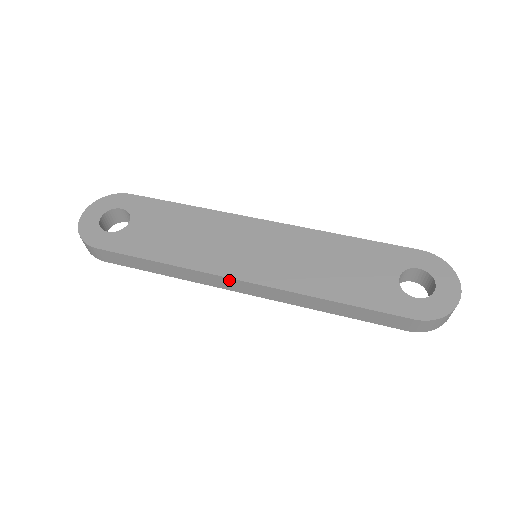
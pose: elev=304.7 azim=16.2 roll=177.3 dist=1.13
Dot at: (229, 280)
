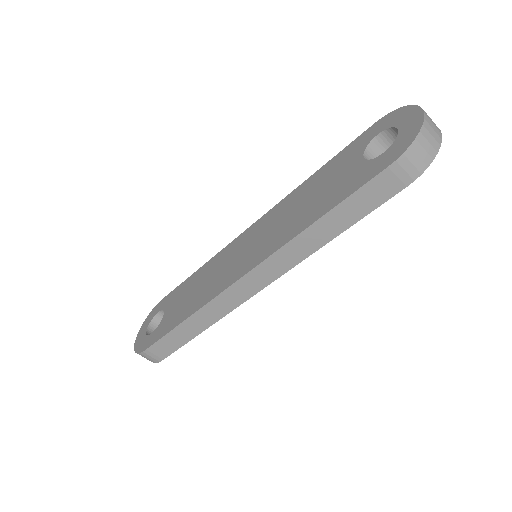
Dot at: (235, 287)
